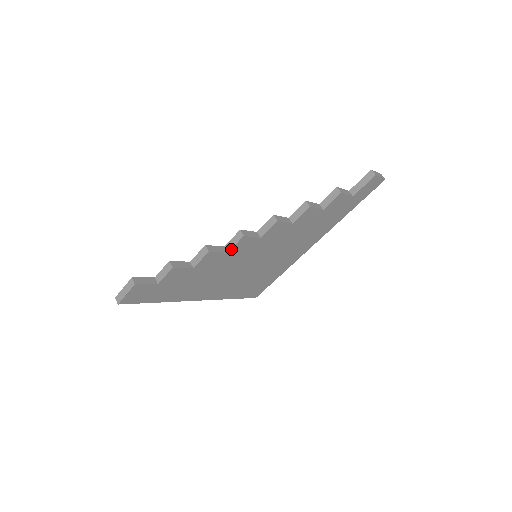
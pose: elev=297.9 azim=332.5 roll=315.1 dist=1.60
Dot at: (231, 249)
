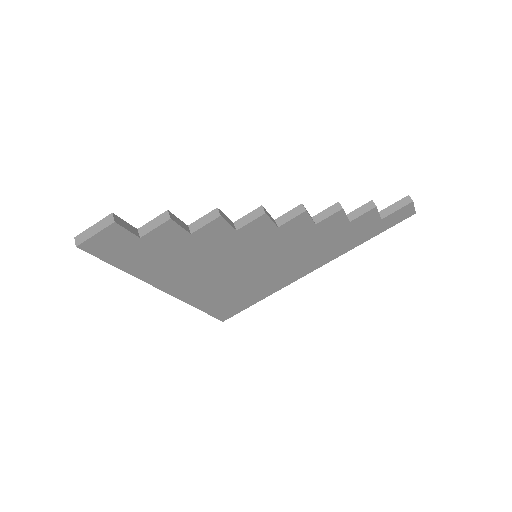
Dot at: (243, 227)
